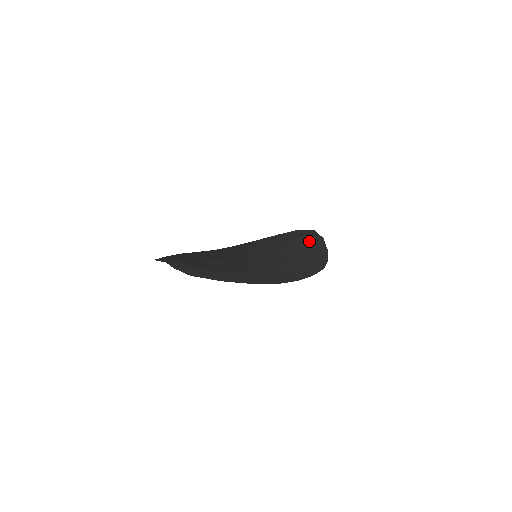
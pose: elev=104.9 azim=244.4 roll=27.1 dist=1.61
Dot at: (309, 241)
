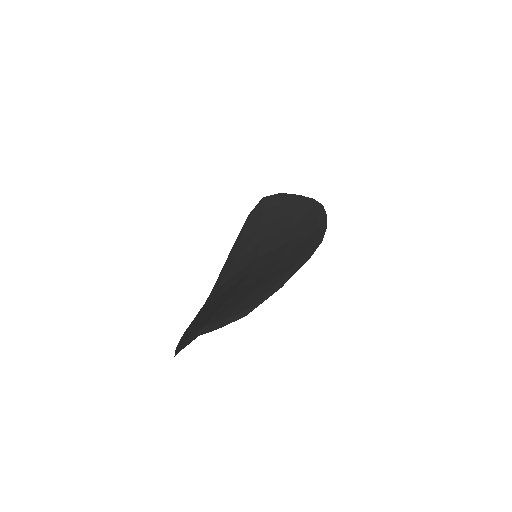
Dot at: (275, 205)
